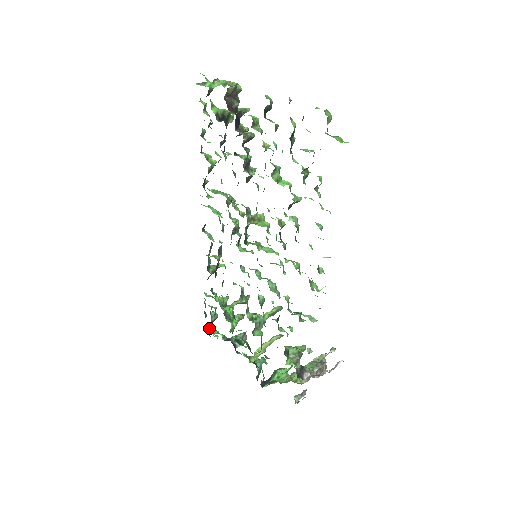
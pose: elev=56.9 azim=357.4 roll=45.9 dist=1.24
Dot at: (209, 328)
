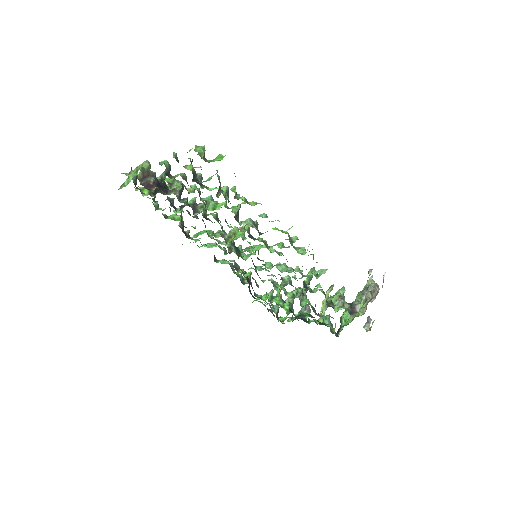
Dot at: (278, 320)
